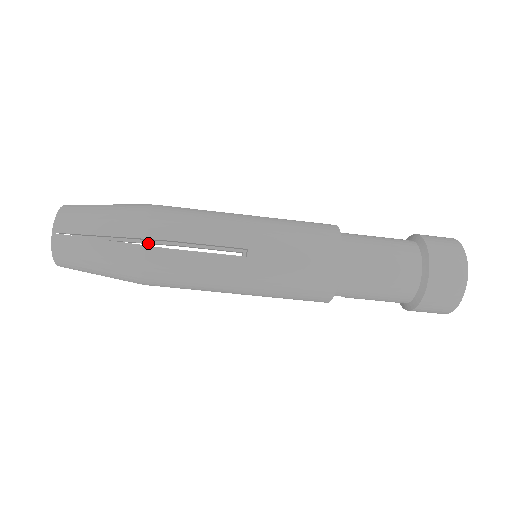
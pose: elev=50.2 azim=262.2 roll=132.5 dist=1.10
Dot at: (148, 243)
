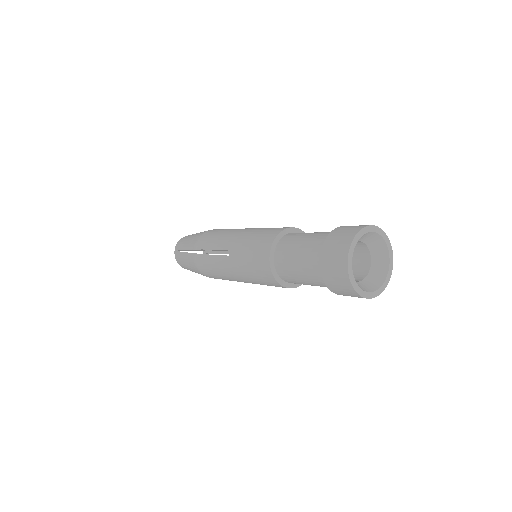
Dot at: occluded
